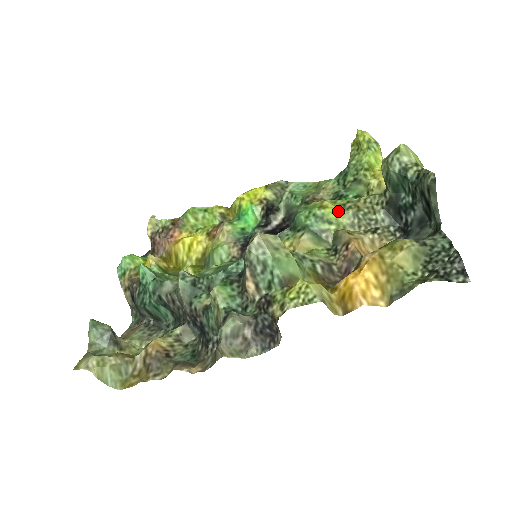
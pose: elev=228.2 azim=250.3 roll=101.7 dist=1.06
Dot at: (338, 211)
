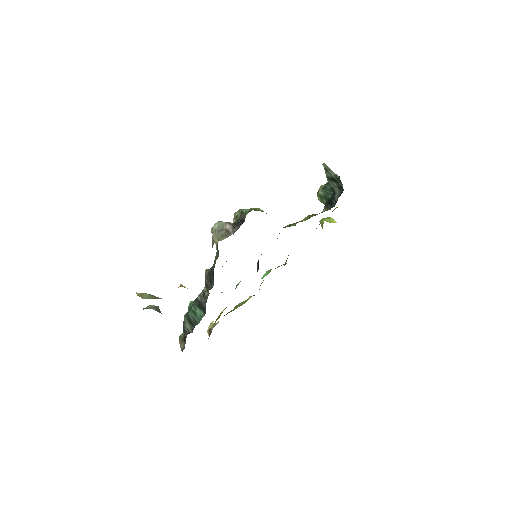
Dot at: occluded
